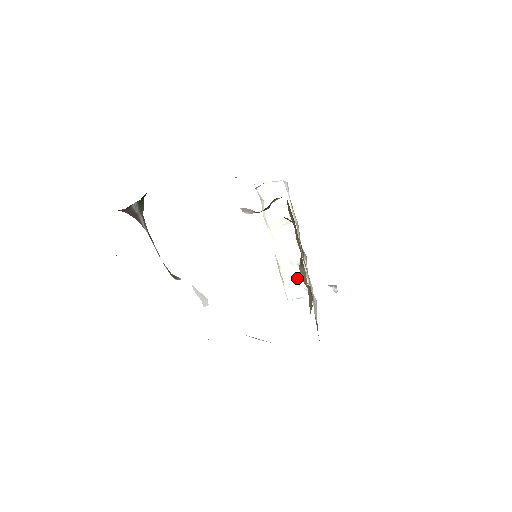
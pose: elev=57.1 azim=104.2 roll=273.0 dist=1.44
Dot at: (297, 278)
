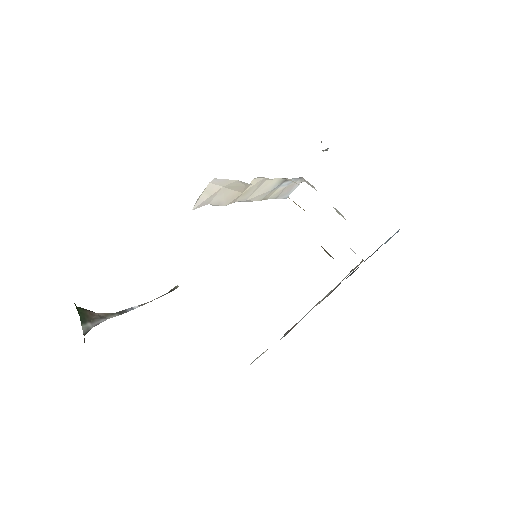
Dot at: (286, 187)
